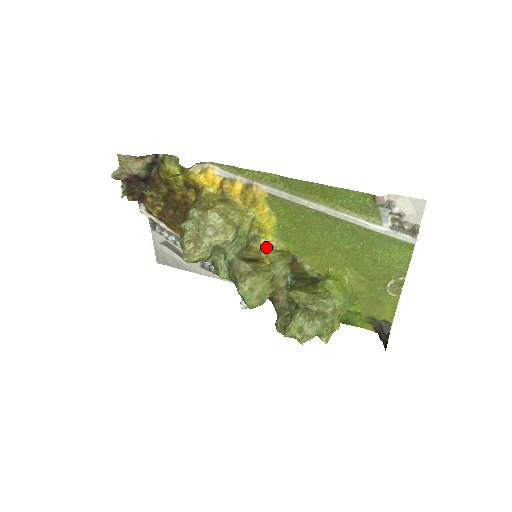
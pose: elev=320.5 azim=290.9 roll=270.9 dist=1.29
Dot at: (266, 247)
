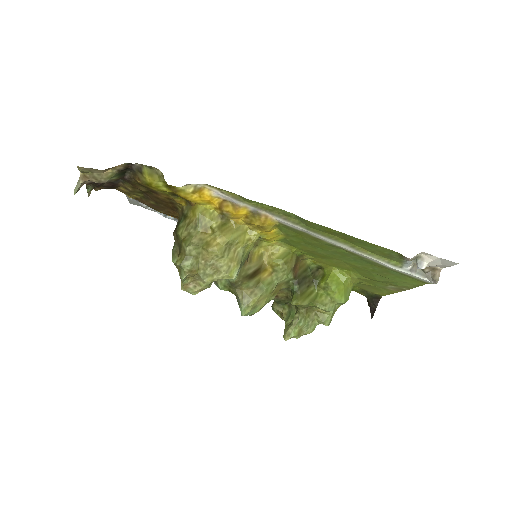
Dot at: (268, 250)
